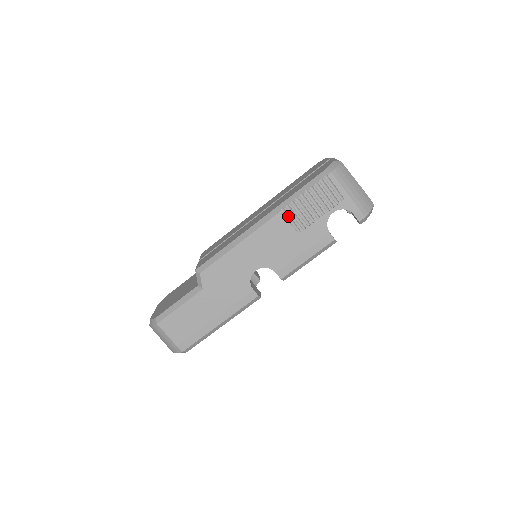
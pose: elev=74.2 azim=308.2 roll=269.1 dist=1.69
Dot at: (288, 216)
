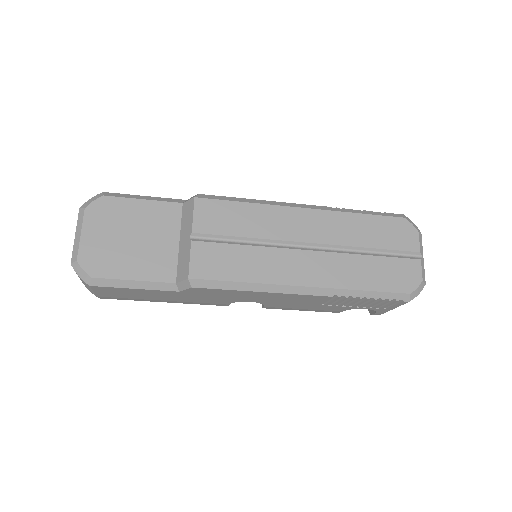
Dot at: (332, 298)
